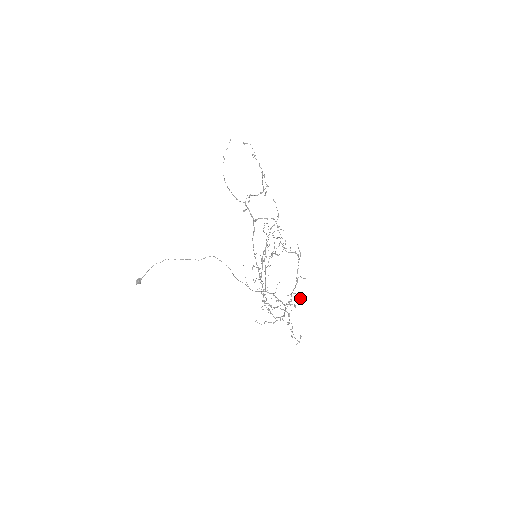
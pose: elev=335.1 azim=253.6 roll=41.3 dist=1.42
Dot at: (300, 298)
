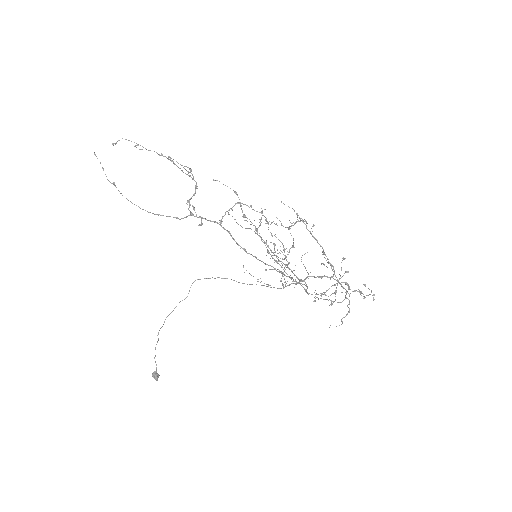
Dot at: occluded
